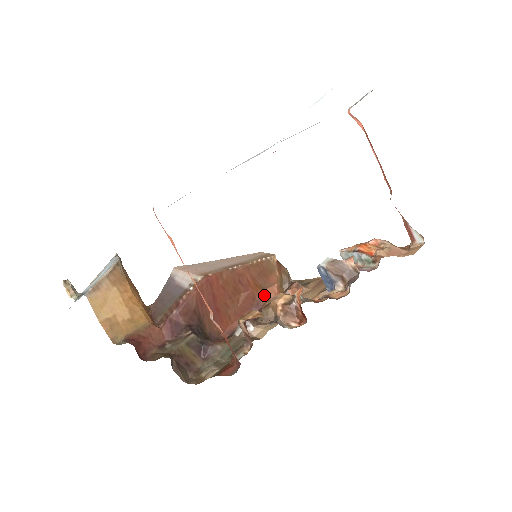
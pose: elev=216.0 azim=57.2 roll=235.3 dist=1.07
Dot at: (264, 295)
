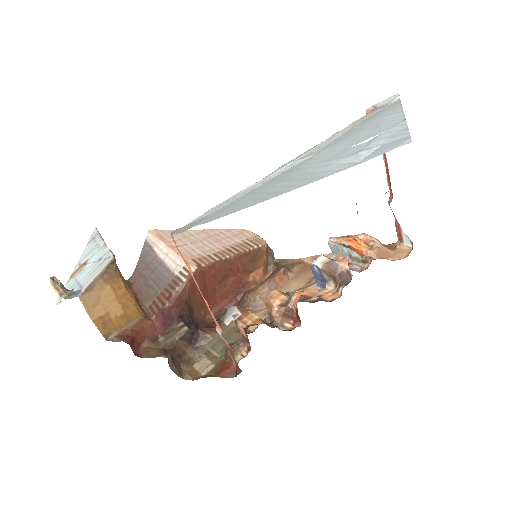
Dot at: (250, 278)
